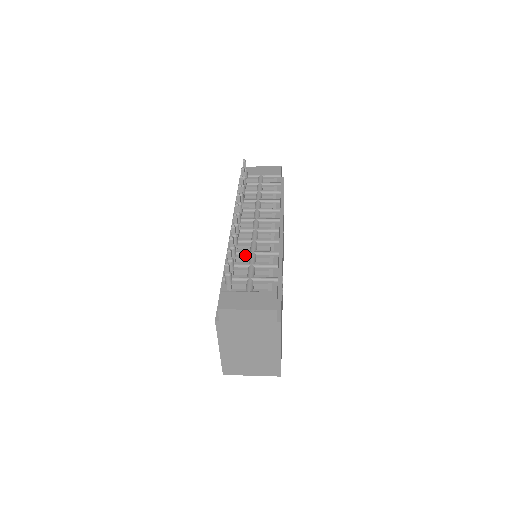
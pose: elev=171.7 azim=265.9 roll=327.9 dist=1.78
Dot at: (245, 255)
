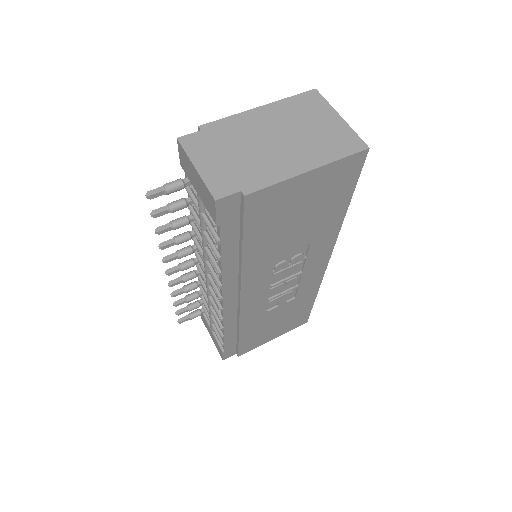
Dot at: (207, 299)
